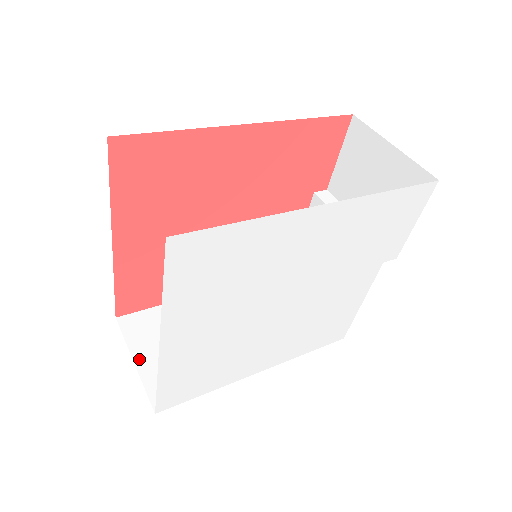
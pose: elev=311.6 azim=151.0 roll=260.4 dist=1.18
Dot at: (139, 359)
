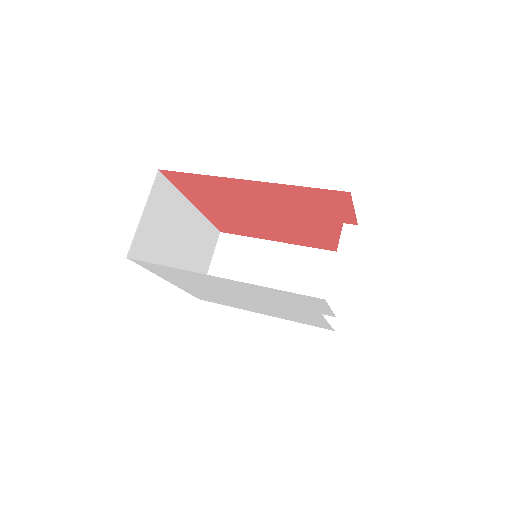
Dot at: (213, 265)
